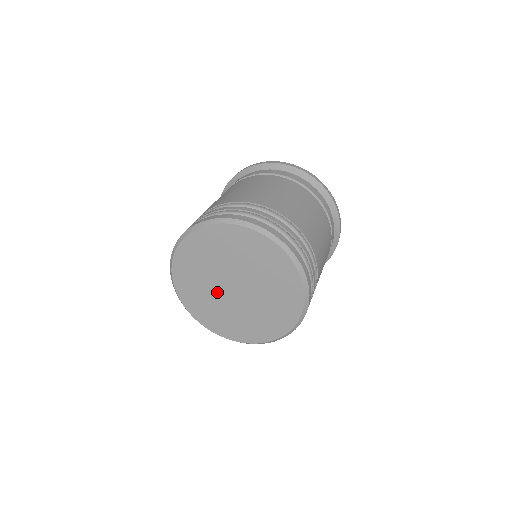
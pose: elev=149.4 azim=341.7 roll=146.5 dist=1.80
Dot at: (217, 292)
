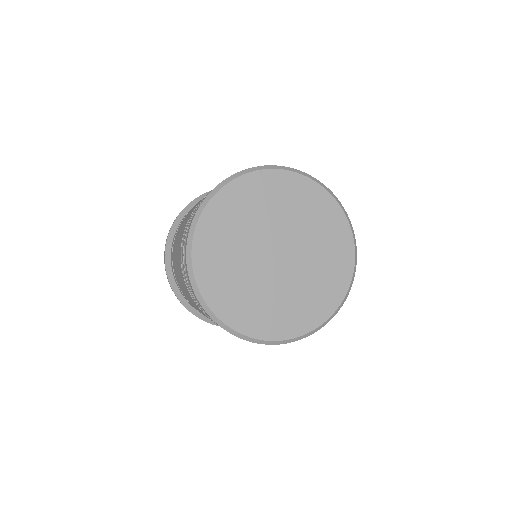
Dot at: (259, 274)
